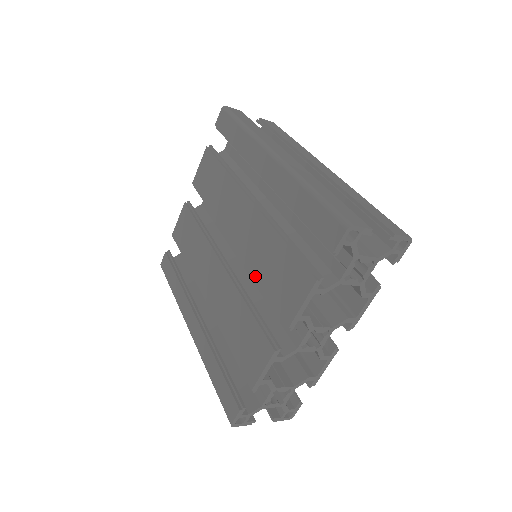
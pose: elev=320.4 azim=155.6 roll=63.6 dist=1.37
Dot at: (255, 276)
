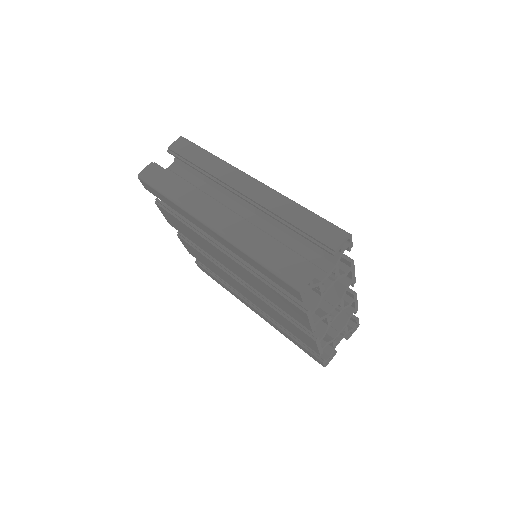
Dot at: (267, 298)
